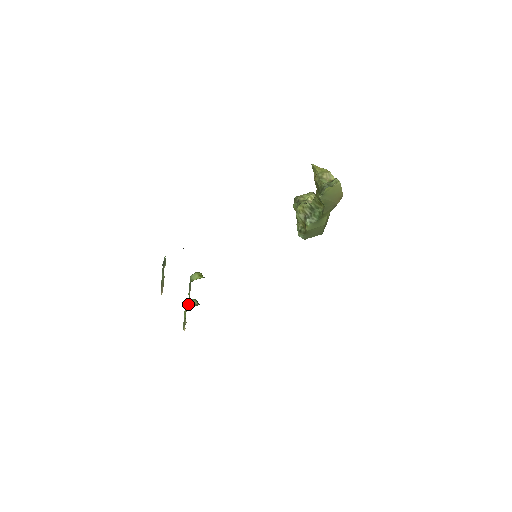
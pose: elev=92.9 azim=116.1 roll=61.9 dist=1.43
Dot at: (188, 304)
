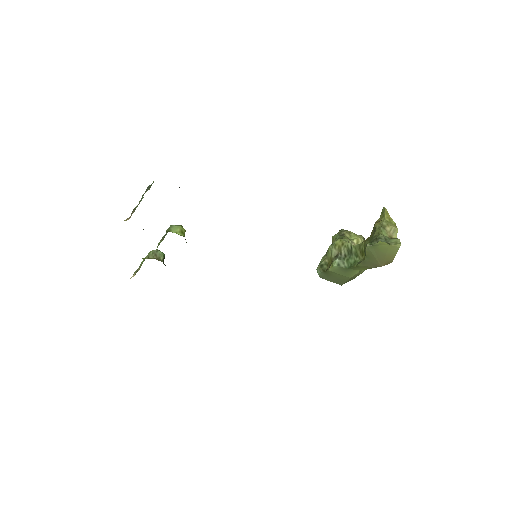
Dot at: (153, 253)
